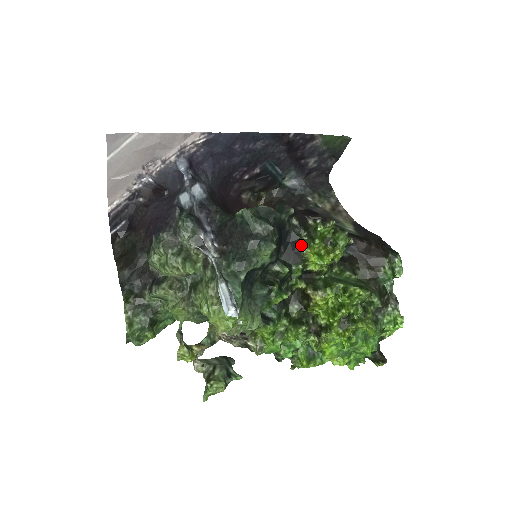
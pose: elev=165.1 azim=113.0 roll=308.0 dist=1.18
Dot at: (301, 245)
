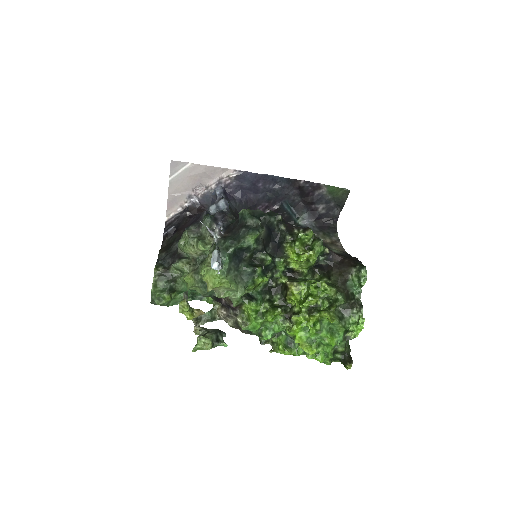
Dot at: (285, 244)
